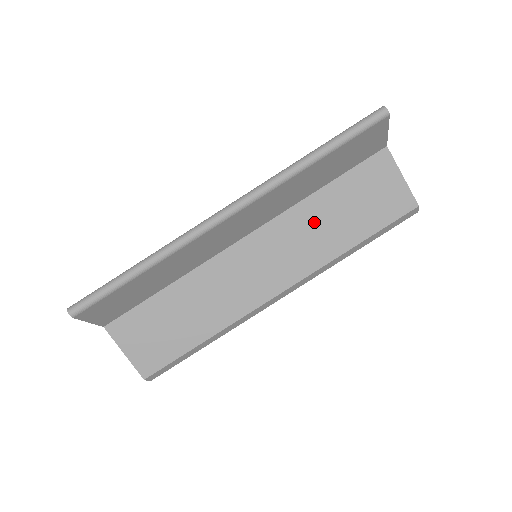
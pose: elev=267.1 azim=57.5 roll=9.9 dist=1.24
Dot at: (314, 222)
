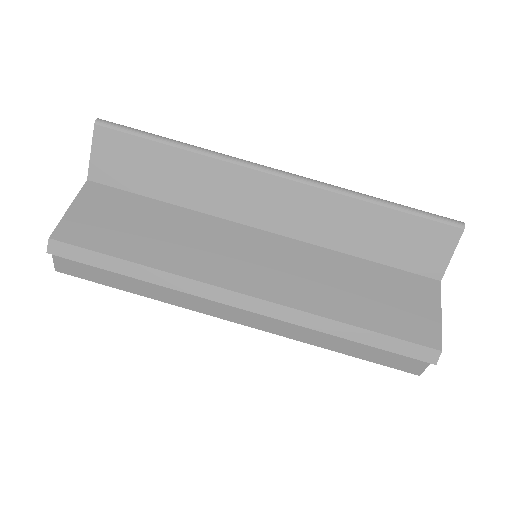
Dot at: (331, 273)
